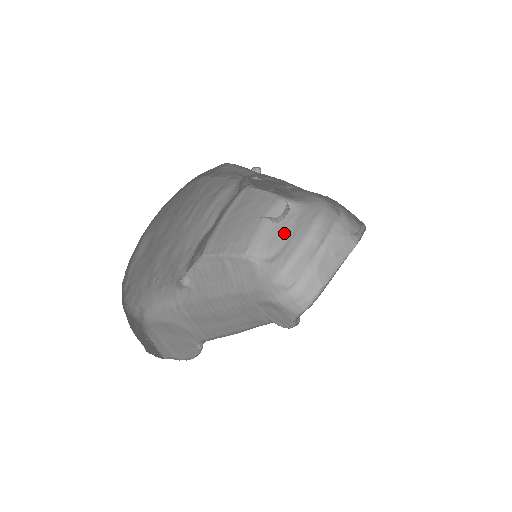
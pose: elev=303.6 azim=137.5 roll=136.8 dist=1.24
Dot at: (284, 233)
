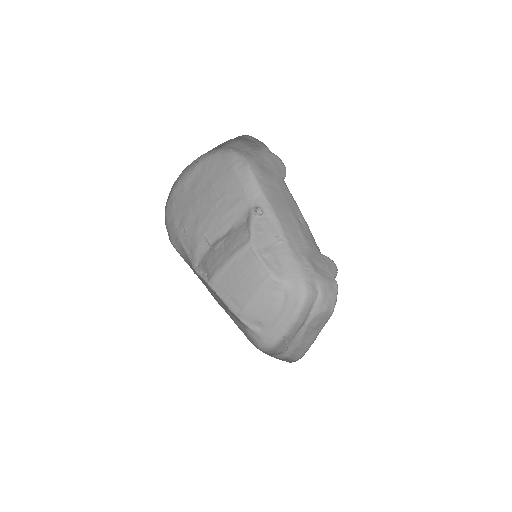
Dot at: (272, 310)
